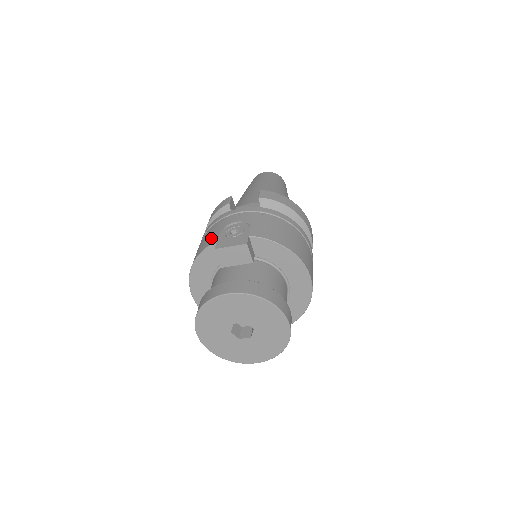
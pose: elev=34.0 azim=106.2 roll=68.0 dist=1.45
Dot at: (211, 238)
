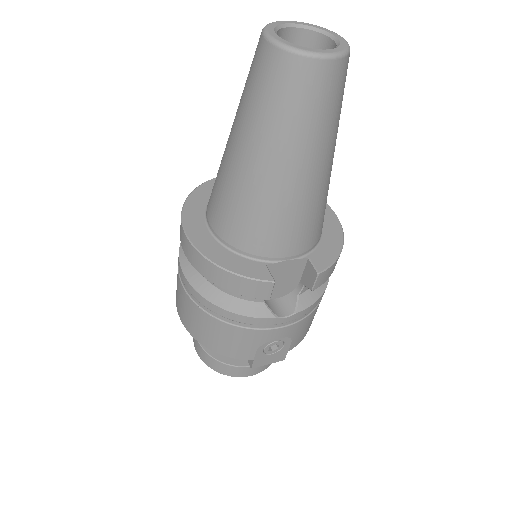
Dot at: (244, 352)
